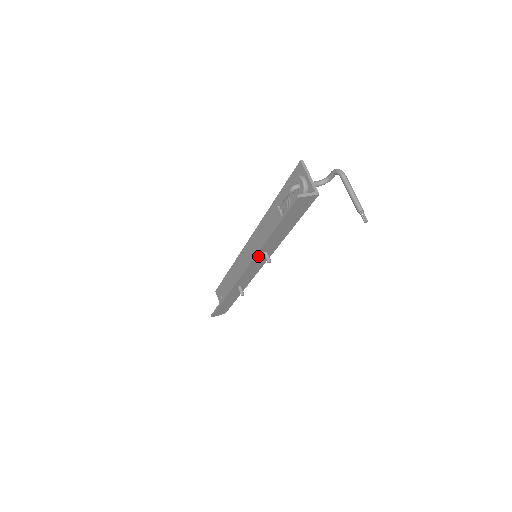
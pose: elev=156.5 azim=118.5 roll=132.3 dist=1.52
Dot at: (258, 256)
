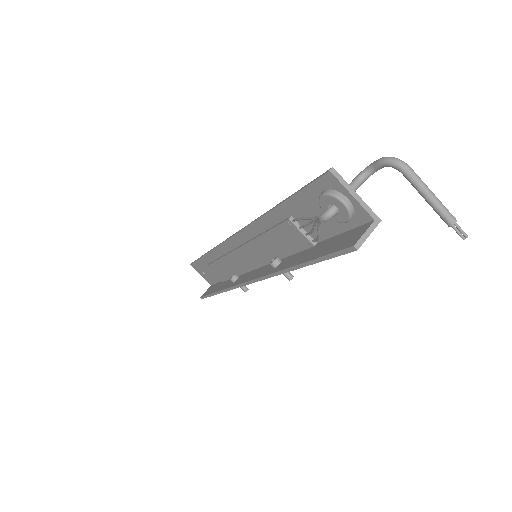
Dot at: occluded
